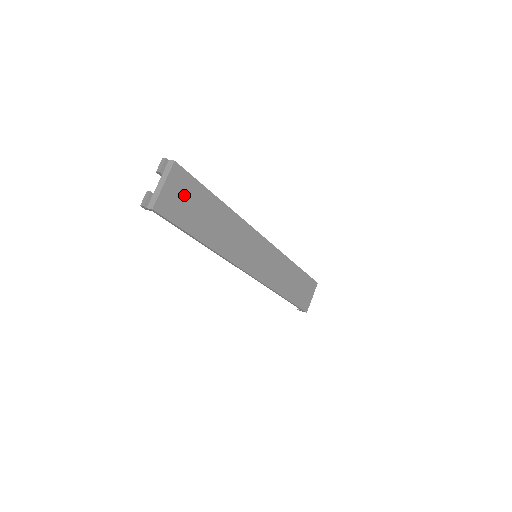
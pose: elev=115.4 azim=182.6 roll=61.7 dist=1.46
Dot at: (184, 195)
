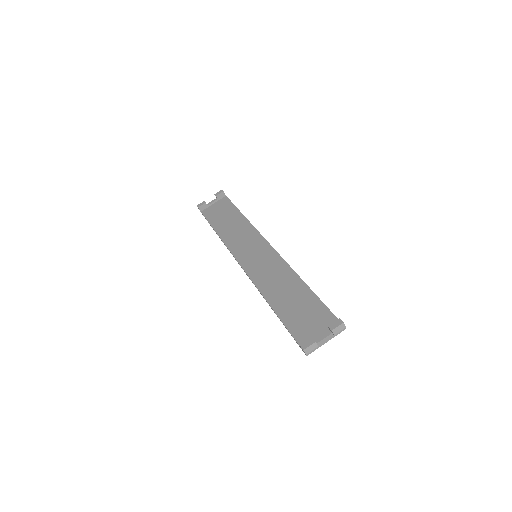
Dot at: (316, 324)
